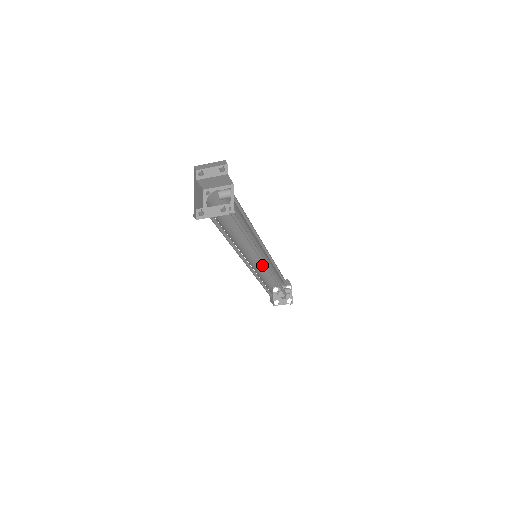
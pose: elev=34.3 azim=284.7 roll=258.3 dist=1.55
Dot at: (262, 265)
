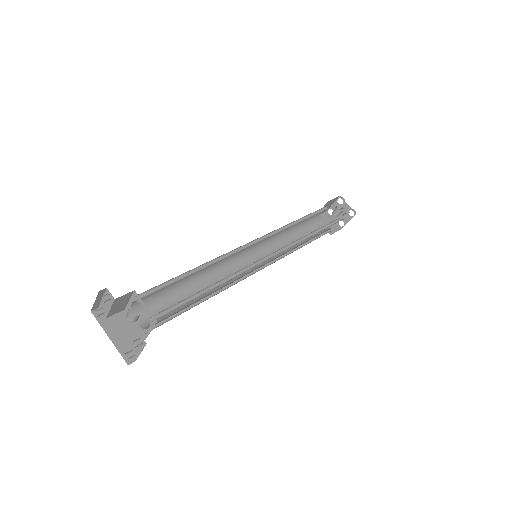
Dot at: (281, 234)
